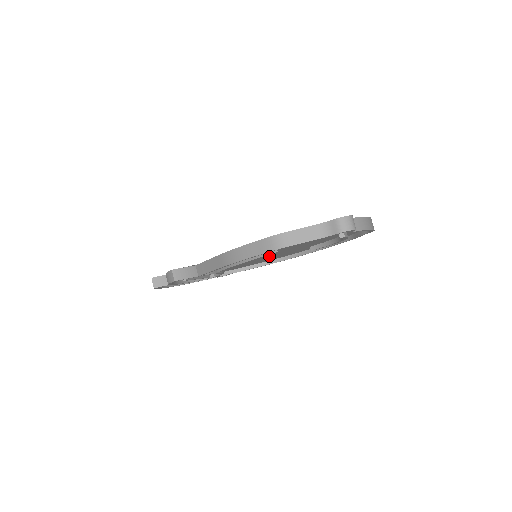
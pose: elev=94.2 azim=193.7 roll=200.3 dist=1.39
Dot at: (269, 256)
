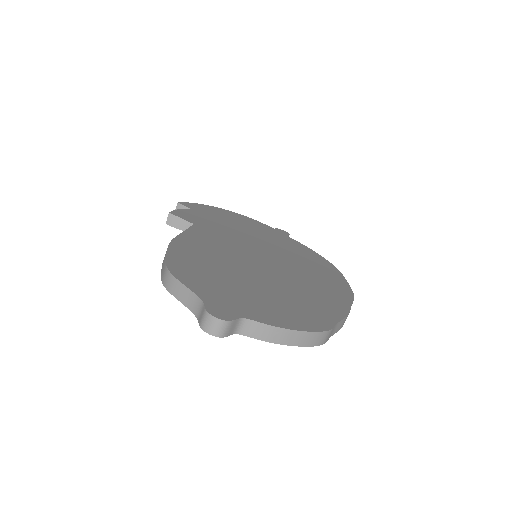
Dot at: occluded
